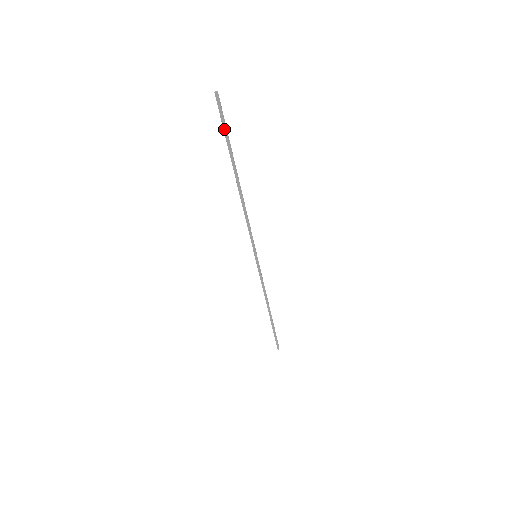
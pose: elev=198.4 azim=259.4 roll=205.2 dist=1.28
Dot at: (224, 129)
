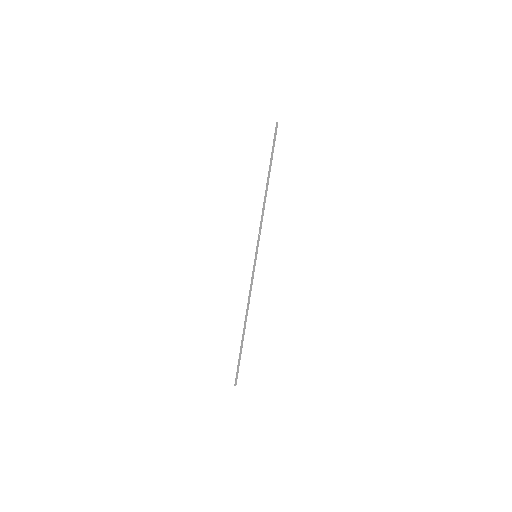
Dot at: (273, 145)
